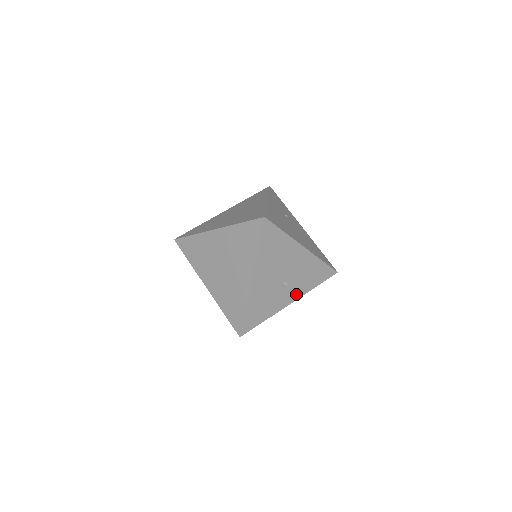
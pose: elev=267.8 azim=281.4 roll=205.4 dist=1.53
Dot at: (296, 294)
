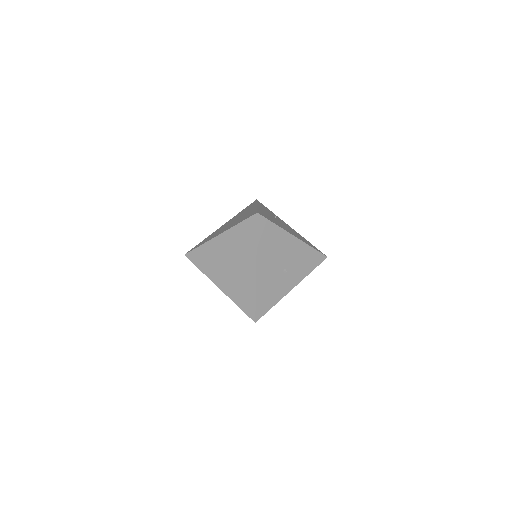
Dot at: (296, 279)
